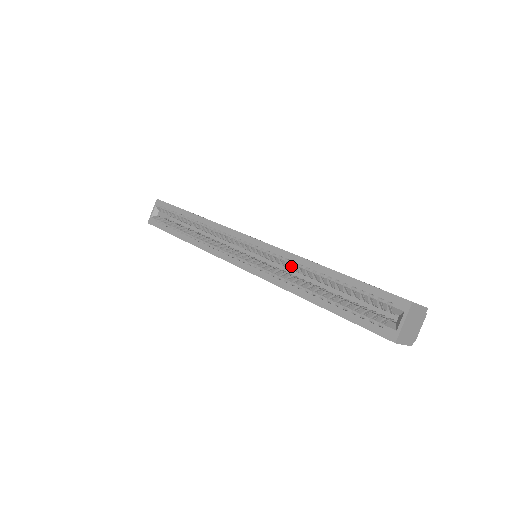
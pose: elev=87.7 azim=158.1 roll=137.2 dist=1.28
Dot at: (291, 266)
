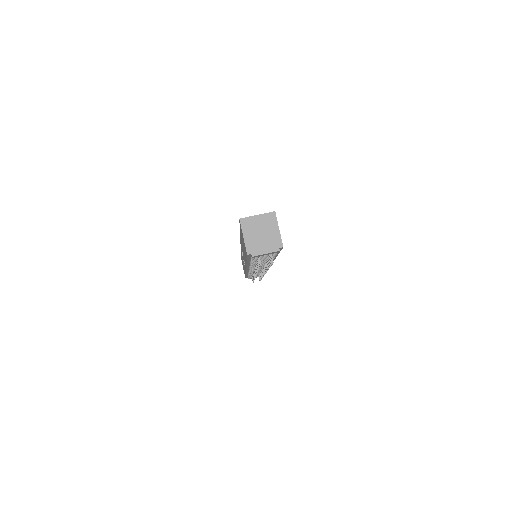
Dot at: occluded
